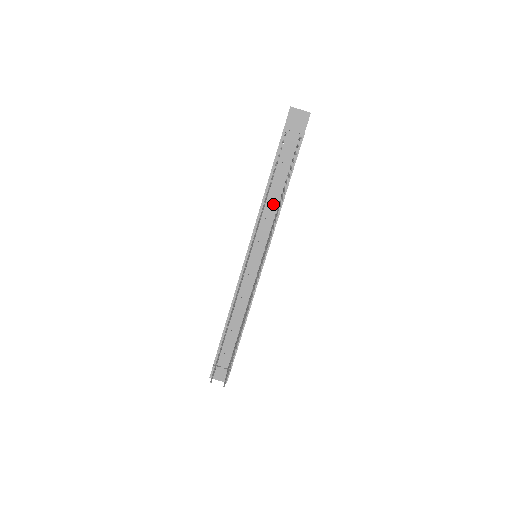
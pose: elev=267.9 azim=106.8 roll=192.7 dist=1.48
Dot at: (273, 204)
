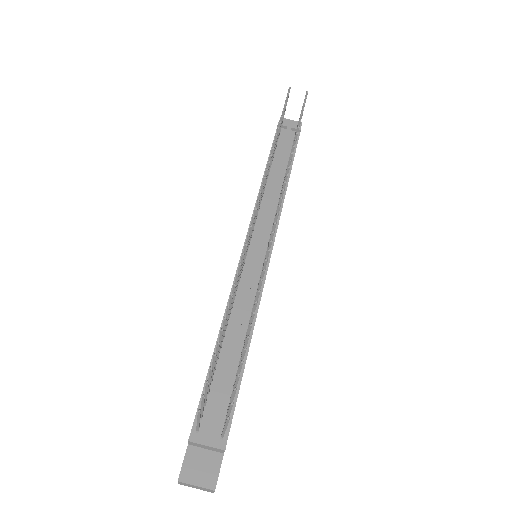
Dot at: (275, 188)
